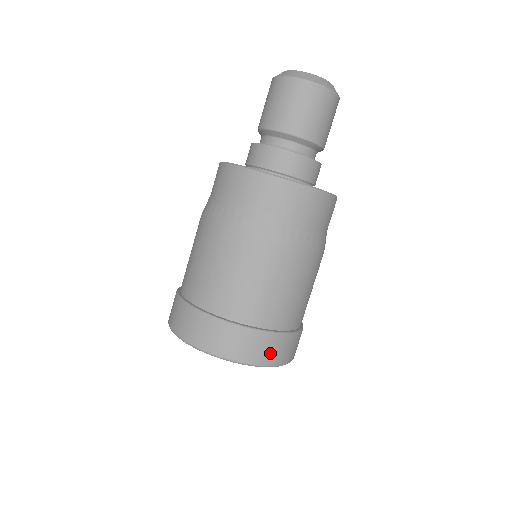
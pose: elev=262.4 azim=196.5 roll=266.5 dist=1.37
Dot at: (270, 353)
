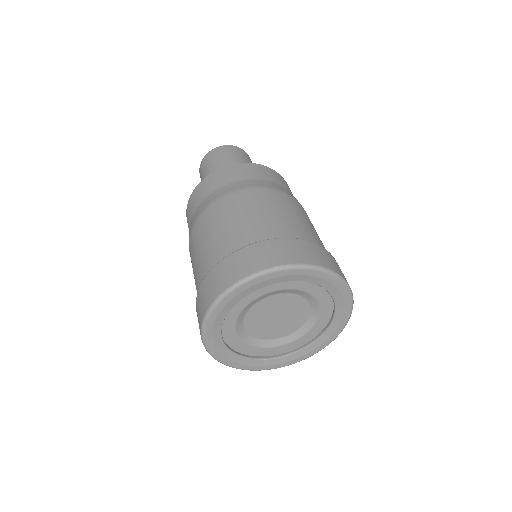
Dot at: occluded
